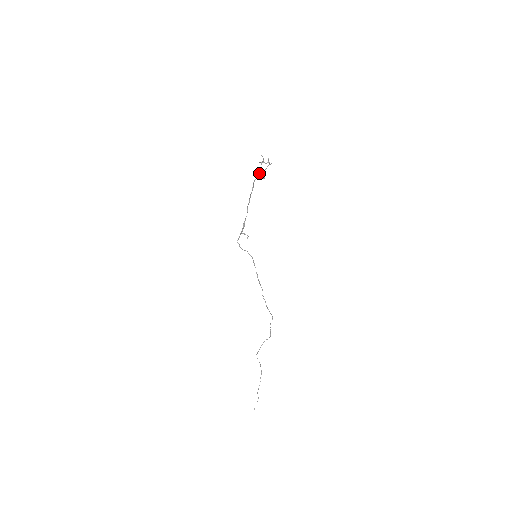
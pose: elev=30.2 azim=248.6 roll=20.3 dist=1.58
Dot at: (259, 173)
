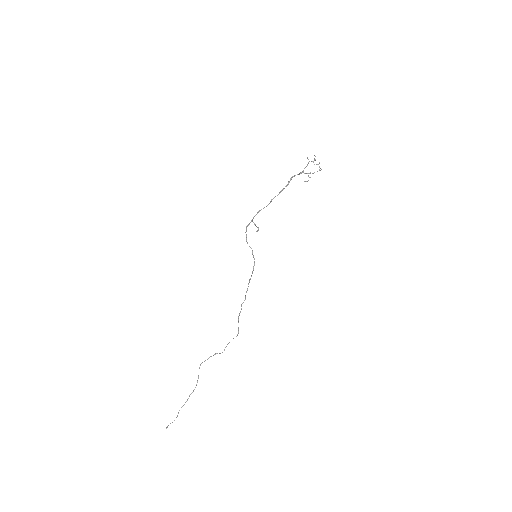
Dot at: occluded
